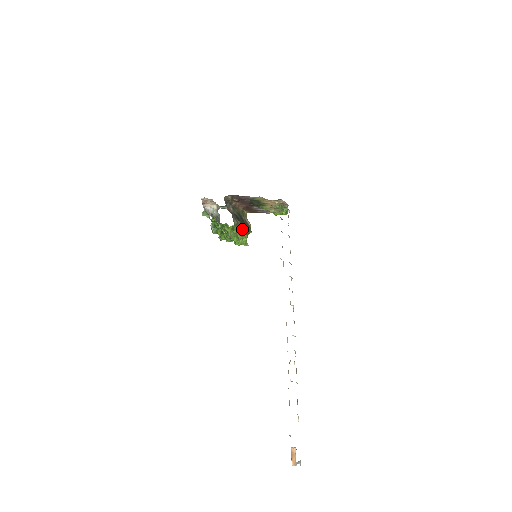
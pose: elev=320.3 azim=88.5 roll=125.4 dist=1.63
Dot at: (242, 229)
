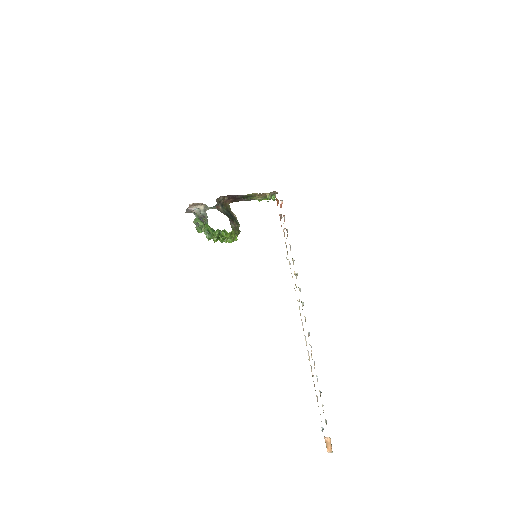
Dot at: (238, 230)
